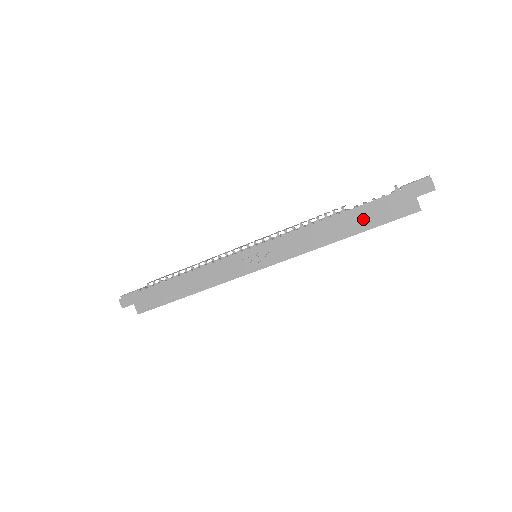
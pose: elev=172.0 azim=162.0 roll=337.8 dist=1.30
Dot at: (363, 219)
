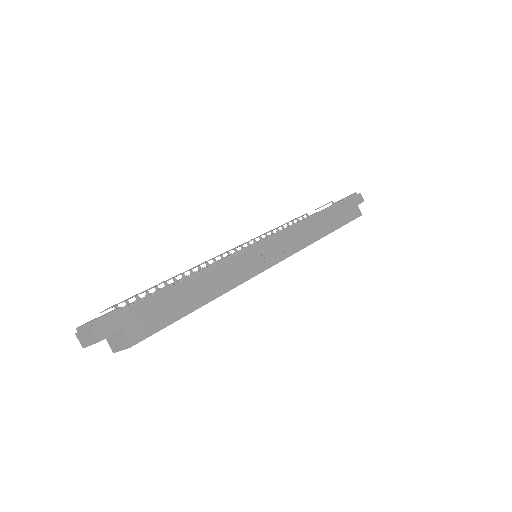
Dot at: (336, 218)
